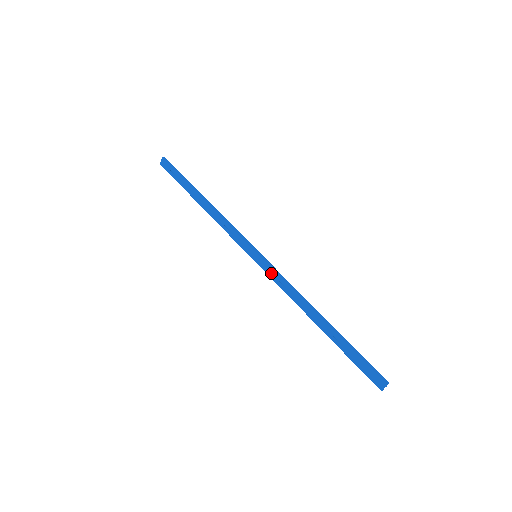
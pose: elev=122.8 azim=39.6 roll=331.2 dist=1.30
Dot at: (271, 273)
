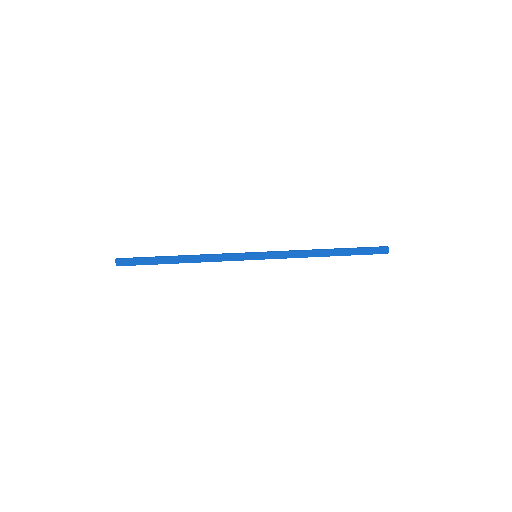
Dot at: (276, 255)
